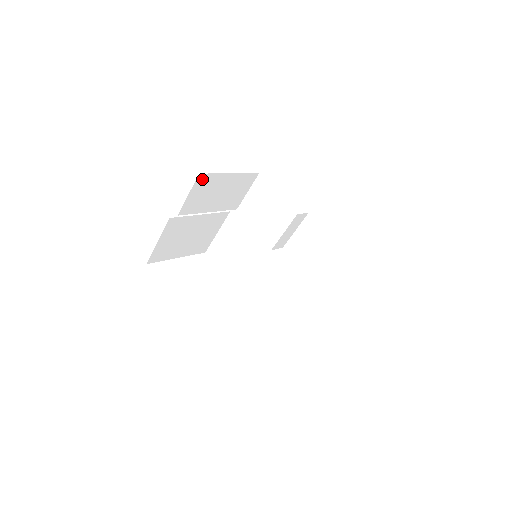
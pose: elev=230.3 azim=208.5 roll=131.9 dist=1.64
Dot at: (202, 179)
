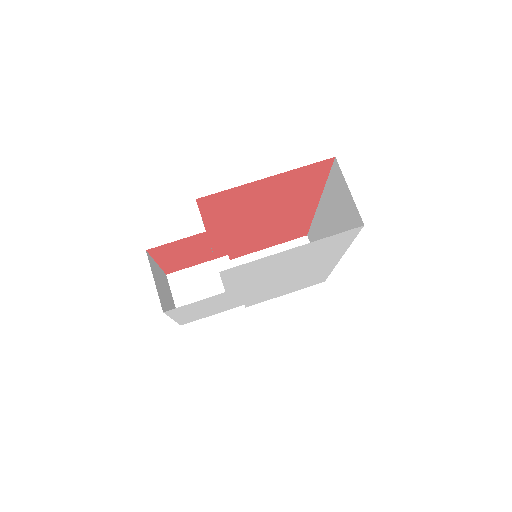
Dot at: (150, 261)
